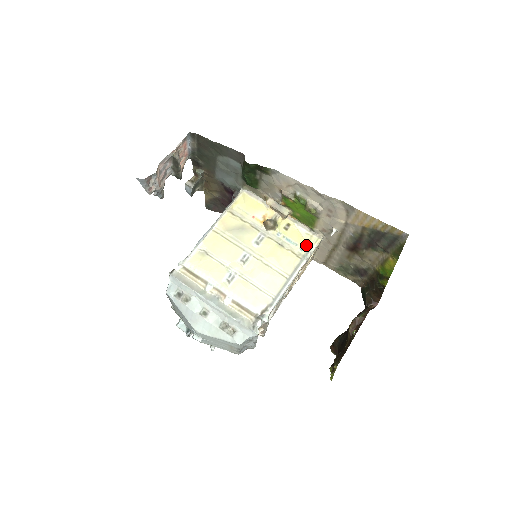
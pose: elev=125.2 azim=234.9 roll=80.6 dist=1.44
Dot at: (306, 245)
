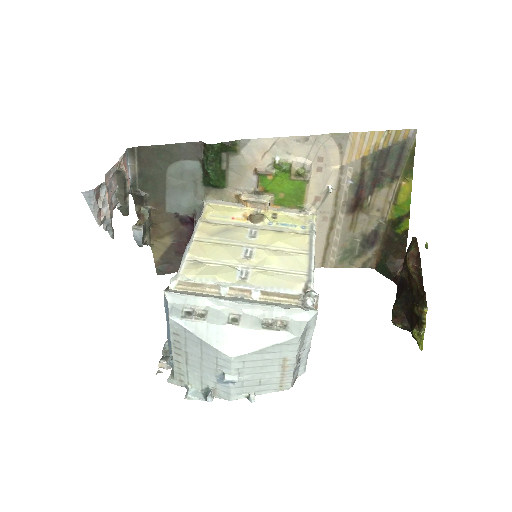
Dot at: (305, 223)
